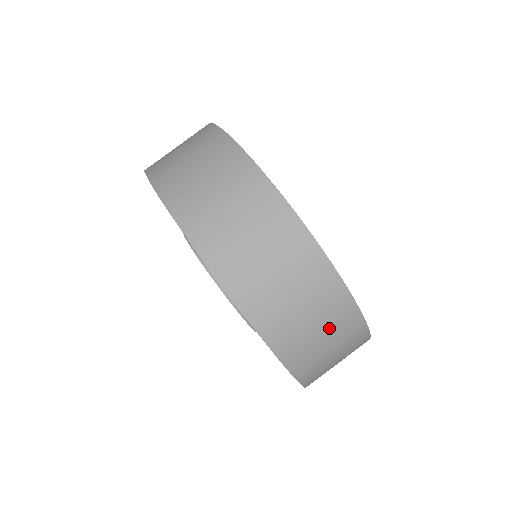
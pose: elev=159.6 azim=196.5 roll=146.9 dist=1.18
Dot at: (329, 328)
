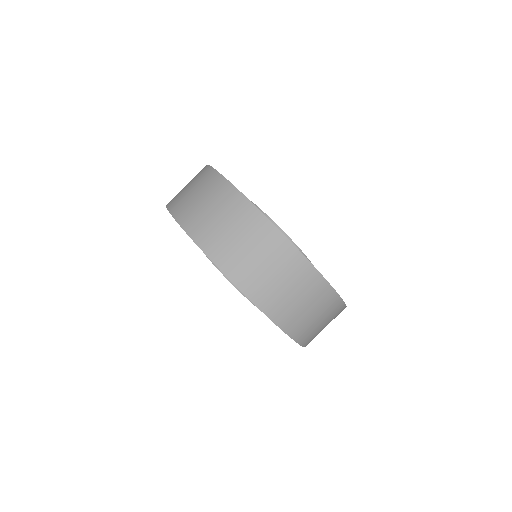
Dot at: (319, 309)
